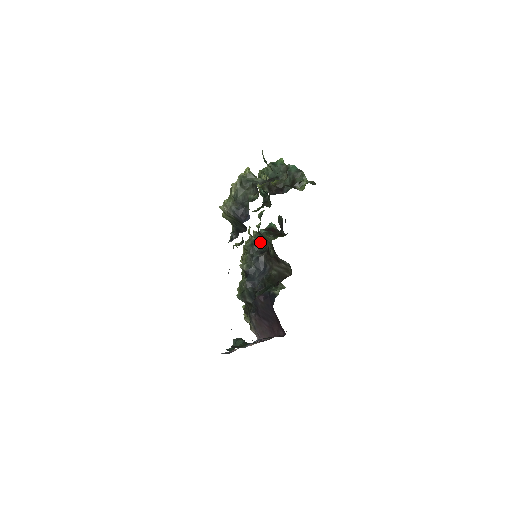
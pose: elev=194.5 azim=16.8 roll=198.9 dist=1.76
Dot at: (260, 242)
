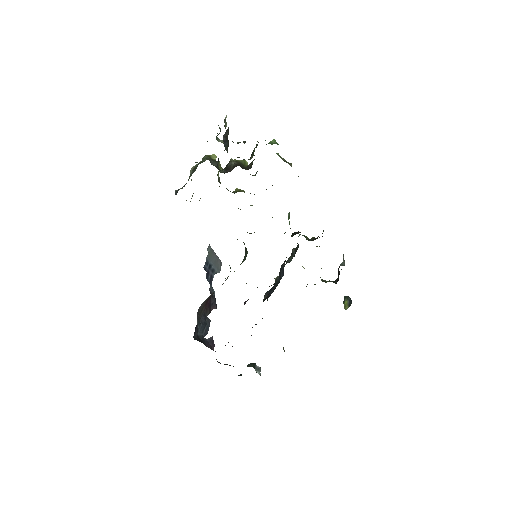
Dot at: (296, 249)
